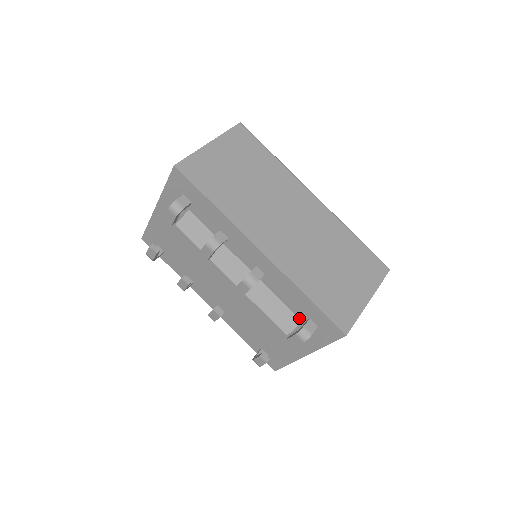
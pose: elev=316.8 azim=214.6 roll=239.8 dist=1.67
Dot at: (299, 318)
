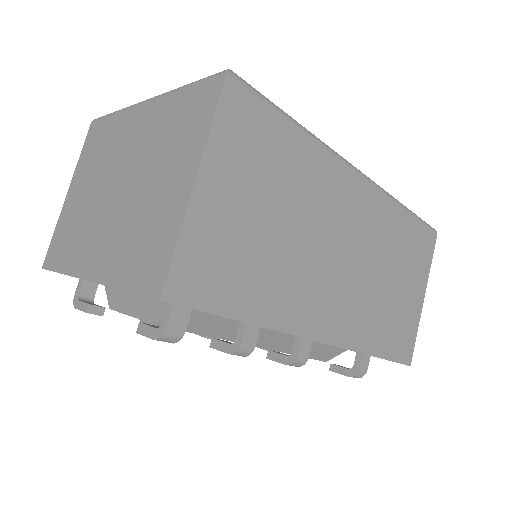
Dot at: (345, 349)
